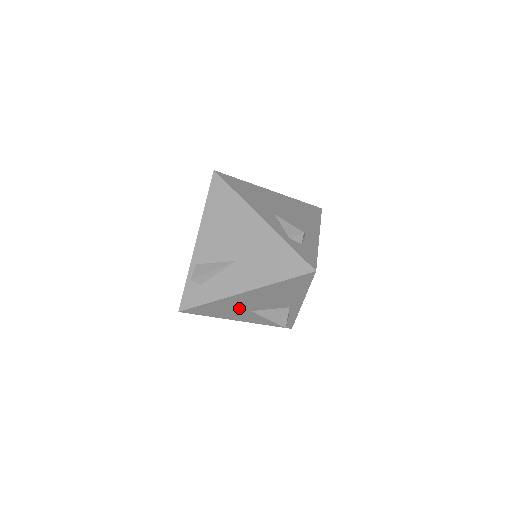
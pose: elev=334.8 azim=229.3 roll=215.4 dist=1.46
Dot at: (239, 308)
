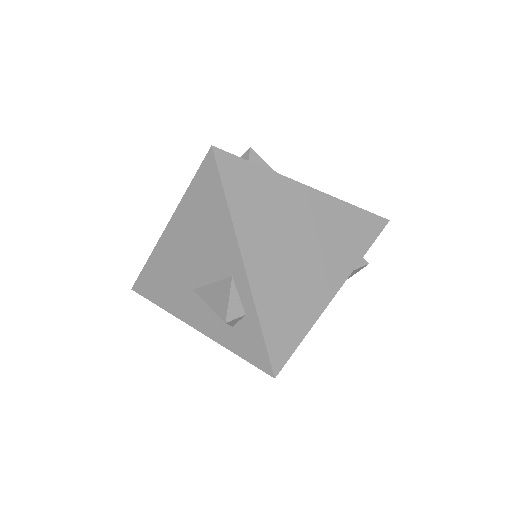
Dot at: (178, 280)
